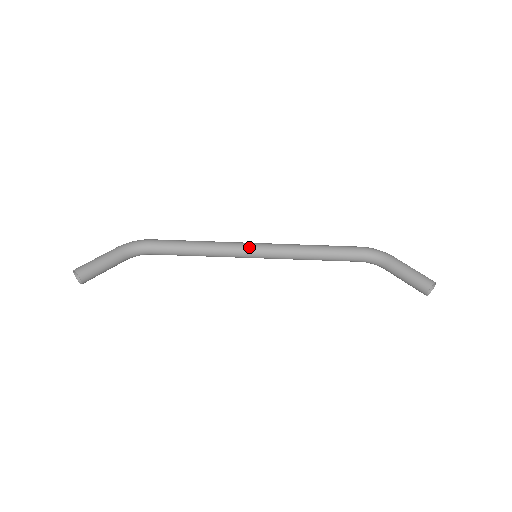
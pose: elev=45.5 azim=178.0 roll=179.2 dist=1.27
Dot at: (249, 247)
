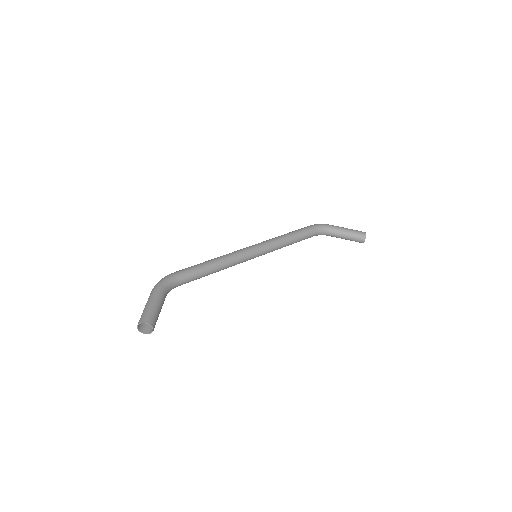
Dot at: (250, 250)
